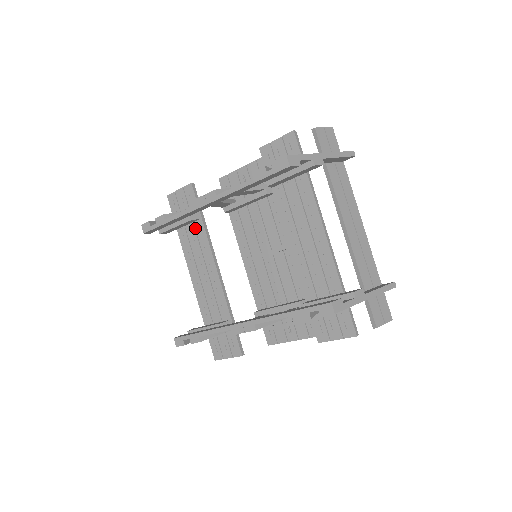
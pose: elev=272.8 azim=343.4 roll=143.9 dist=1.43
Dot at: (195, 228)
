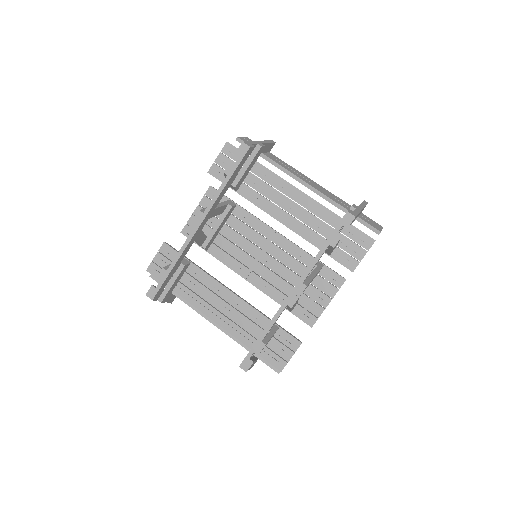
Dot at: (190, 275)
